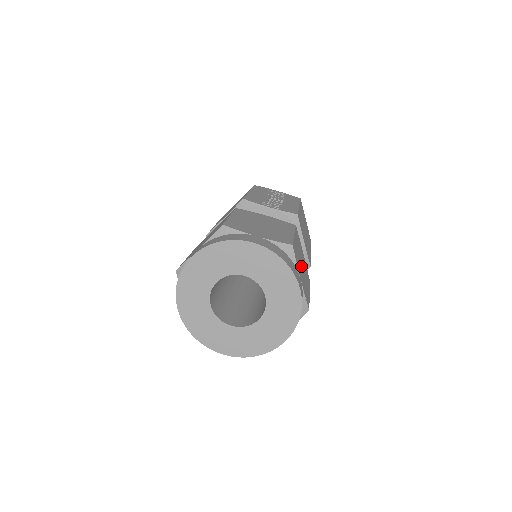
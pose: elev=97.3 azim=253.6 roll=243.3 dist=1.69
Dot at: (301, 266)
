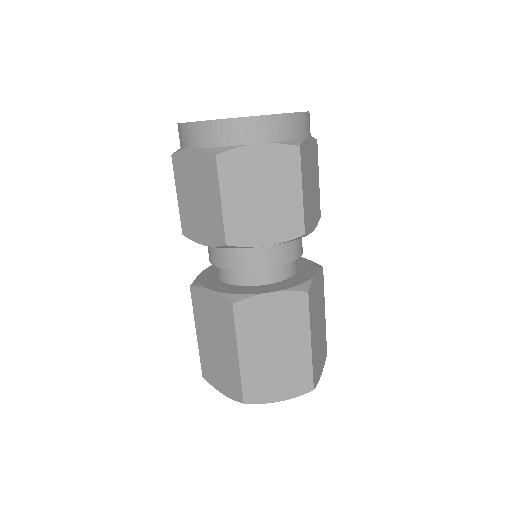
Dot at: occluded
